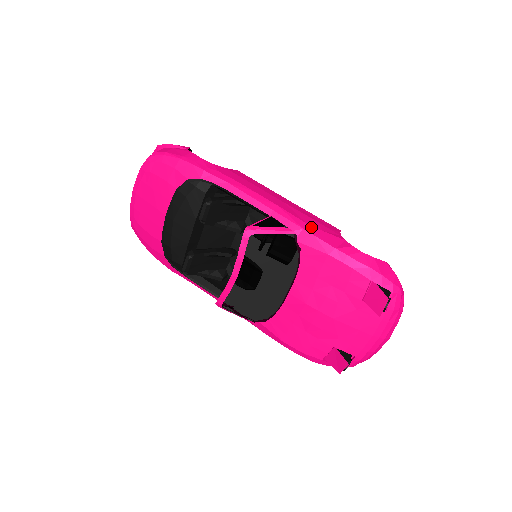
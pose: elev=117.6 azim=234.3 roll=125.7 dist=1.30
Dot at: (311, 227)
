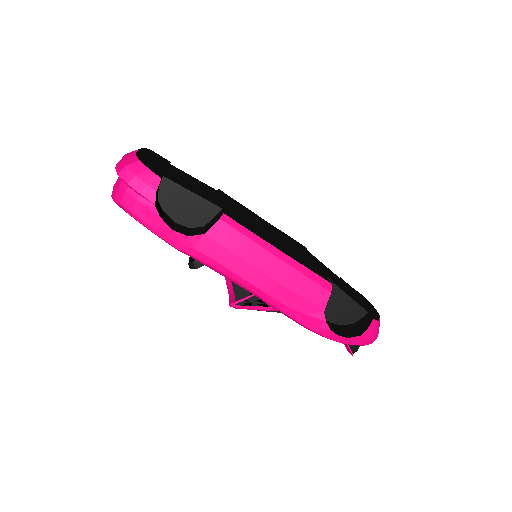
Dot at: (293, 311)
